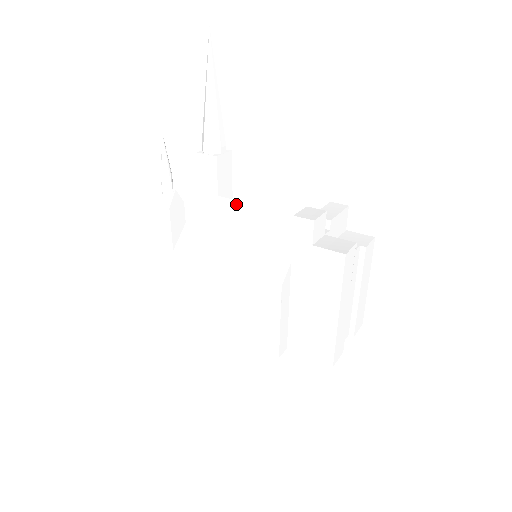
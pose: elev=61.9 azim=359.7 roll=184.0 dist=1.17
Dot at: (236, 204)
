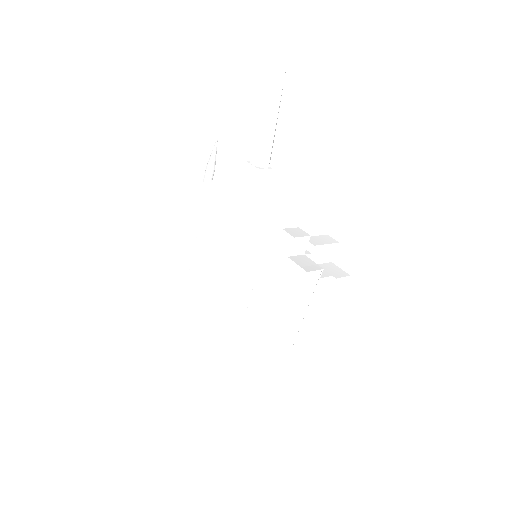
Dot at: (254, 209)
